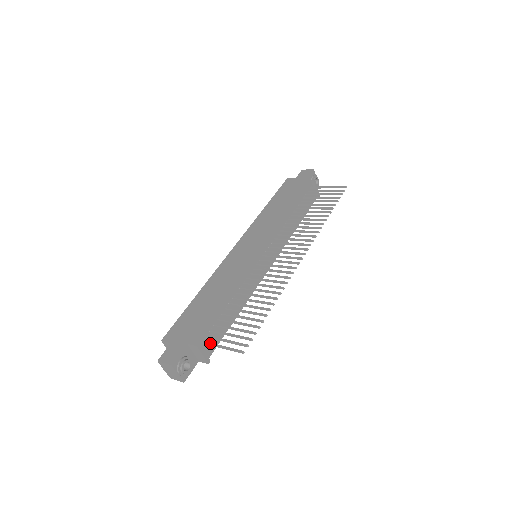
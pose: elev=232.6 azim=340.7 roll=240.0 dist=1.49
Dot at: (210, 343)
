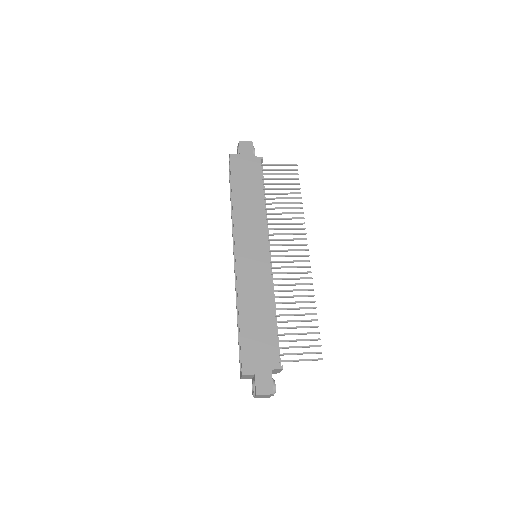
Dot at: (288, 361)
